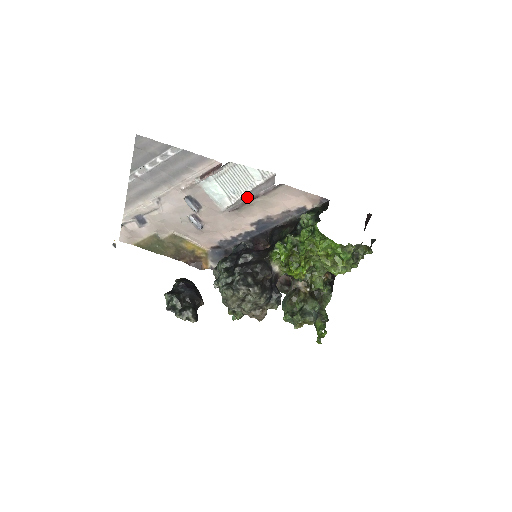
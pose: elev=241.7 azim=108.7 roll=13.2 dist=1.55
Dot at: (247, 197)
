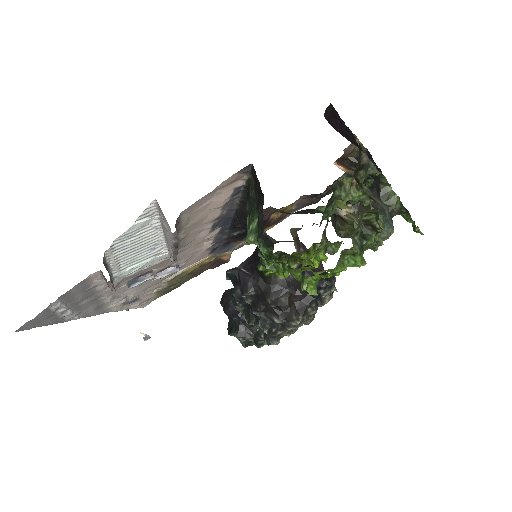
Dot at: (169, 246)
